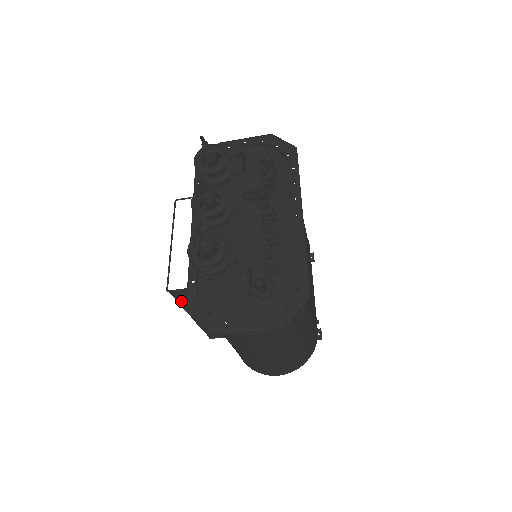
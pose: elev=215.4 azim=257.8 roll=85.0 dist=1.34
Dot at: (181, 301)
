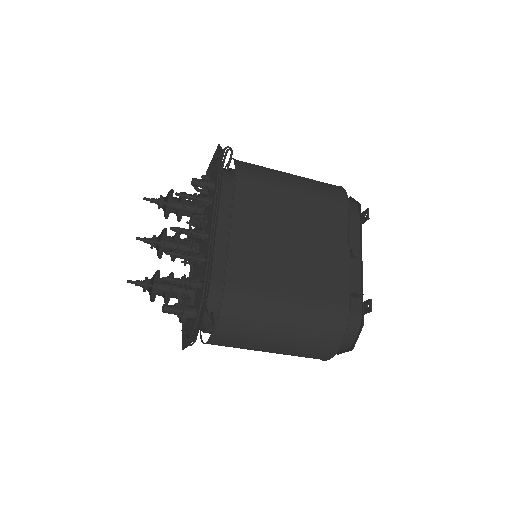
Dot at: occluded
